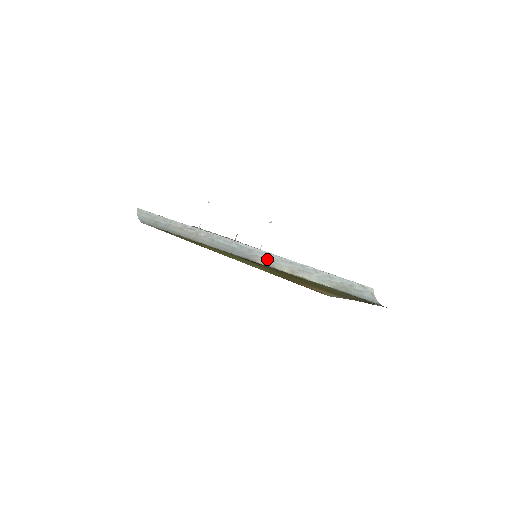
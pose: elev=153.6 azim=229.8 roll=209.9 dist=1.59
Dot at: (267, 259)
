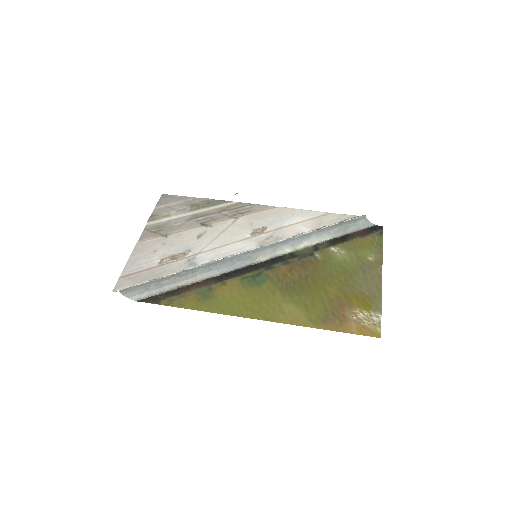
Dot at: (266, 251)
